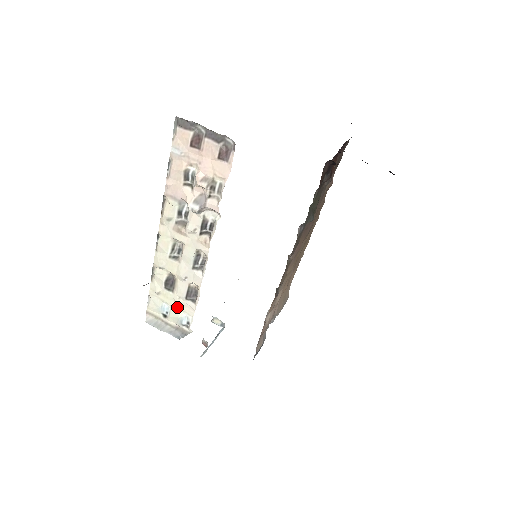
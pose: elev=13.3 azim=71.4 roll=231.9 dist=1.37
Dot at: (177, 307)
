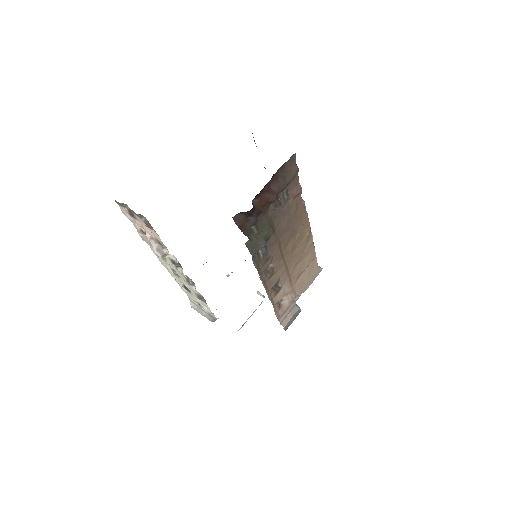
Dot at: (200, 303)
